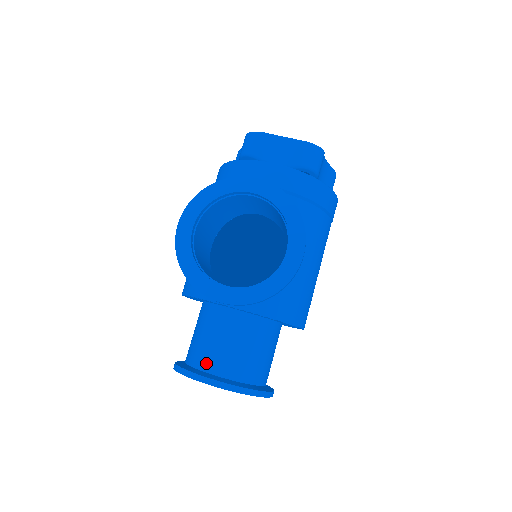
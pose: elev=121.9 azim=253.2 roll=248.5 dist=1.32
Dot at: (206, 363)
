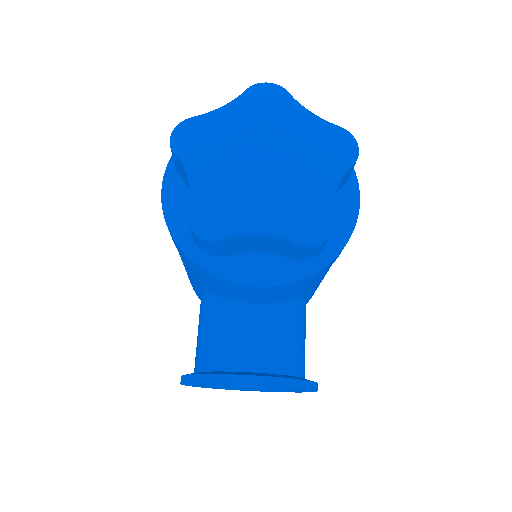
Dot at: occluded
